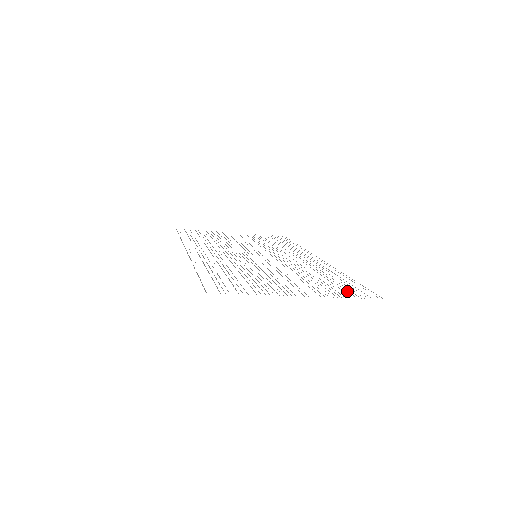
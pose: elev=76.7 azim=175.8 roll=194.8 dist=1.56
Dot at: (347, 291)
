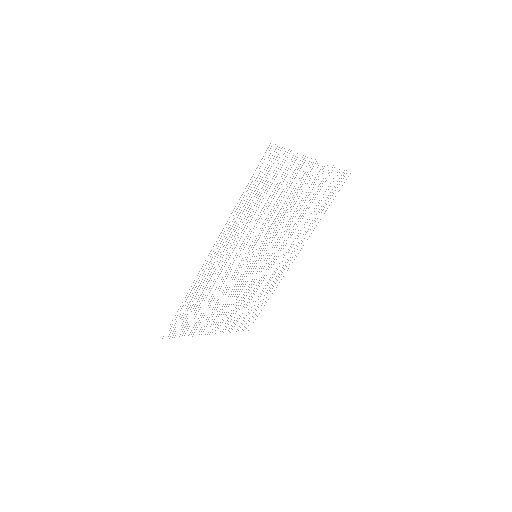
Dot at: occluded
